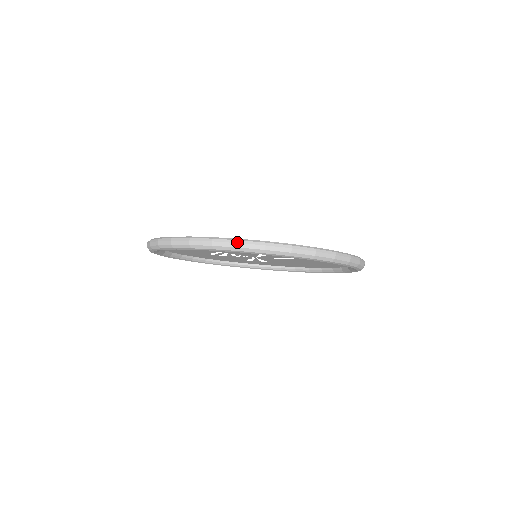
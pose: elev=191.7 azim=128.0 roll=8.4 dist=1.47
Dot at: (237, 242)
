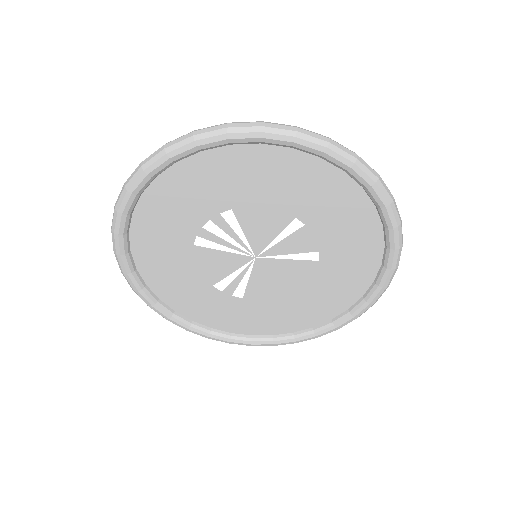
Dot at: (328, 137)
